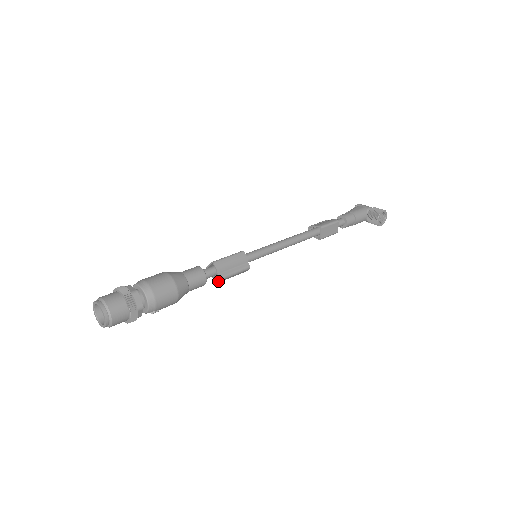
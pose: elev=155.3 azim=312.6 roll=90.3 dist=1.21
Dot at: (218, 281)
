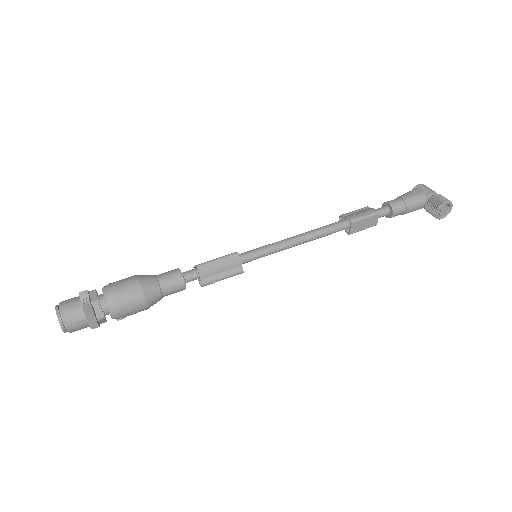
Dot at: (201, 286)
